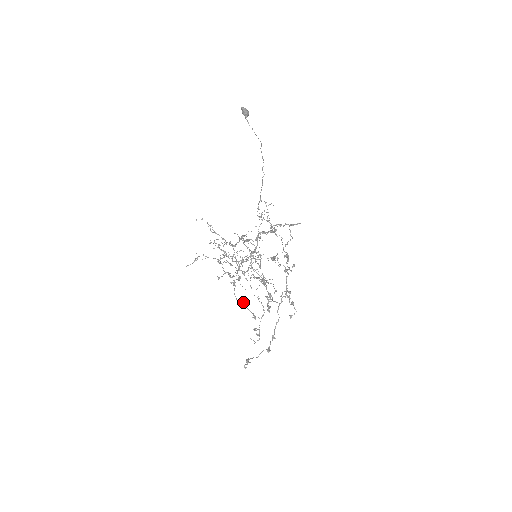
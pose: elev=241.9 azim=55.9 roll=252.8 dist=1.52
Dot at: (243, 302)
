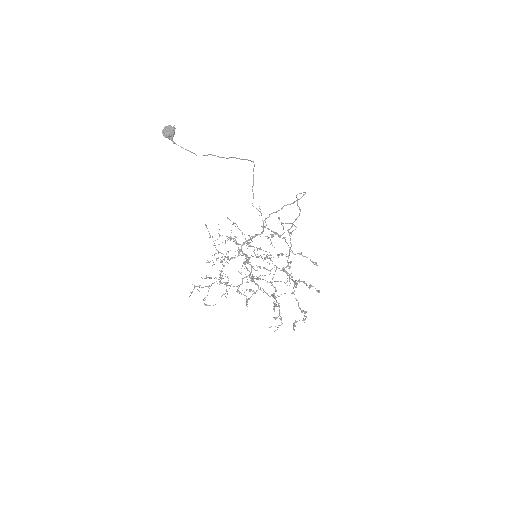
Dot at: (301, 253)
